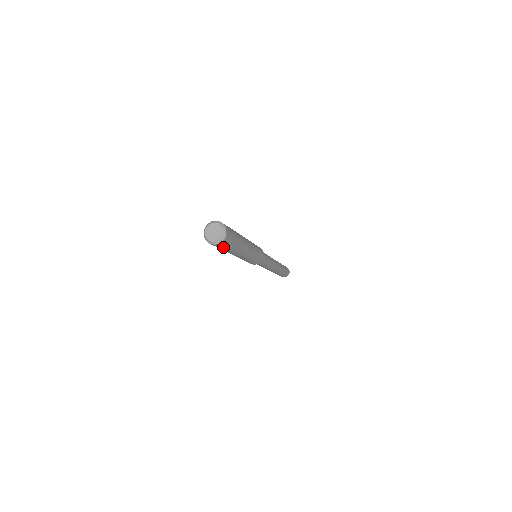
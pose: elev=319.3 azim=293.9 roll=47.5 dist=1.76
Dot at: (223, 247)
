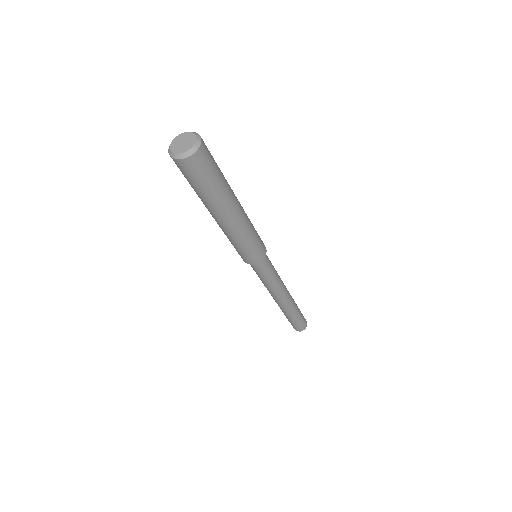
Dot at: (196, 176)
